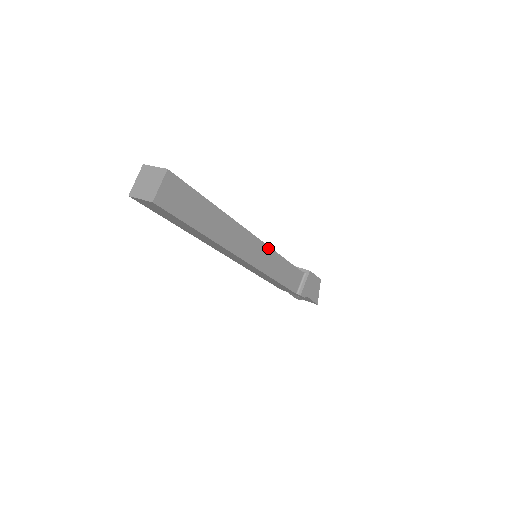
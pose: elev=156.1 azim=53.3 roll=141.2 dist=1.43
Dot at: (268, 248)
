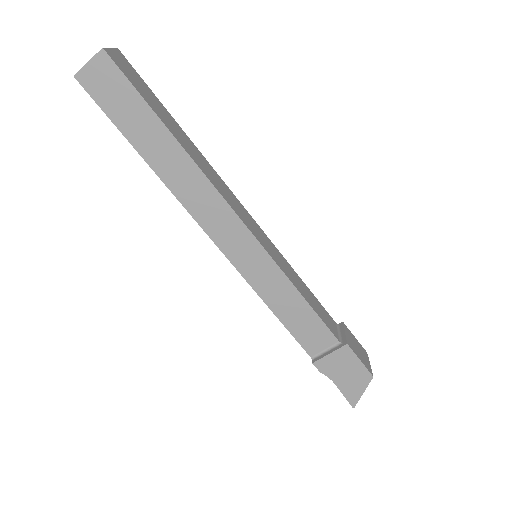
Dot at: (263, 251)
